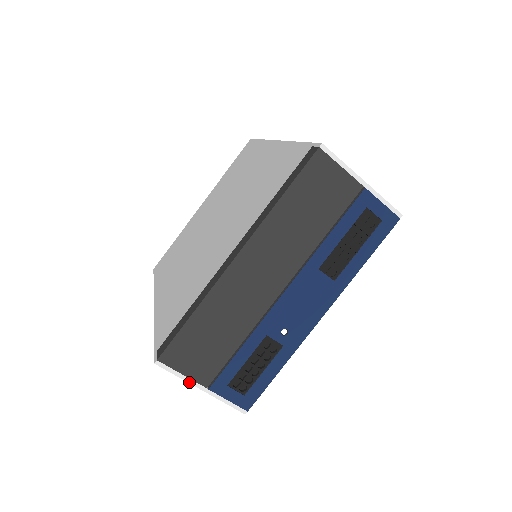
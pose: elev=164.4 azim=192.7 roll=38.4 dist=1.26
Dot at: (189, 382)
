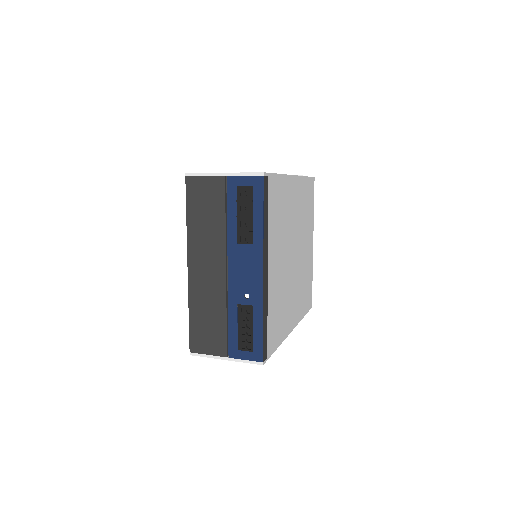
Dot at: (215, 358)
